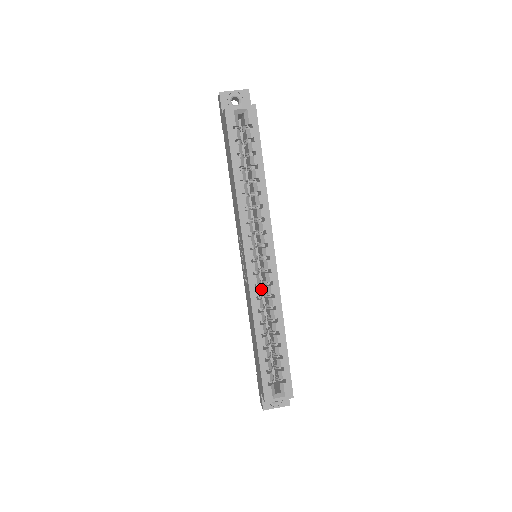
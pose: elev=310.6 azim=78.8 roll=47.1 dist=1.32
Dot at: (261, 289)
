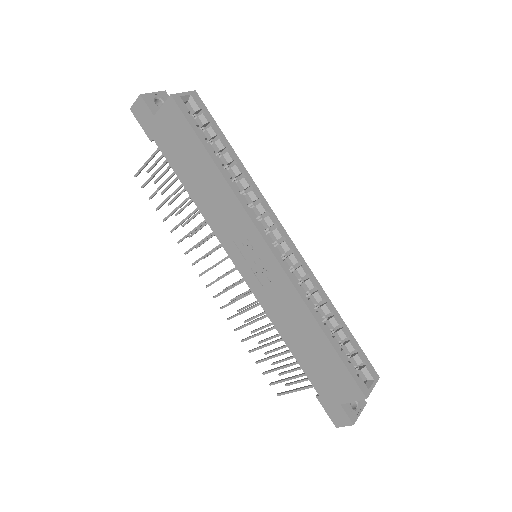
Dot at: occluded
